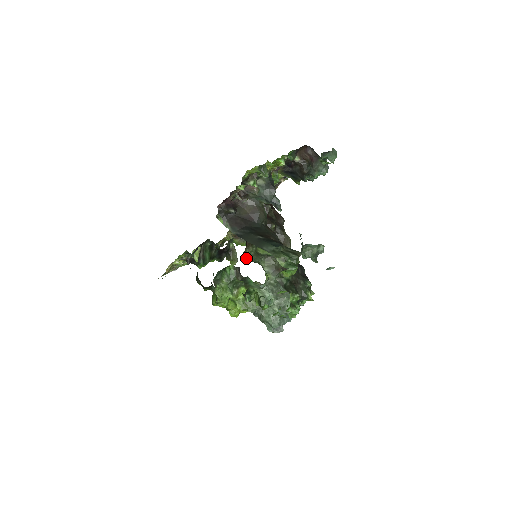
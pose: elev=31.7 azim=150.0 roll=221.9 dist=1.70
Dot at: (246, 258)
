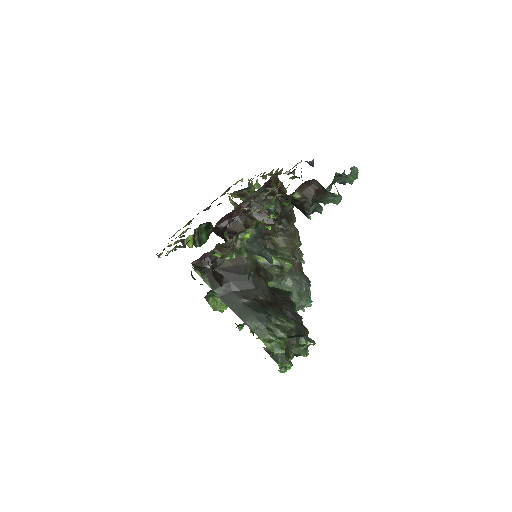
Dot at: occluded
